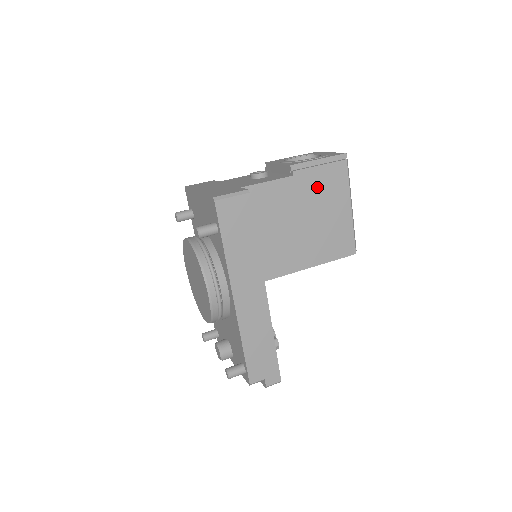
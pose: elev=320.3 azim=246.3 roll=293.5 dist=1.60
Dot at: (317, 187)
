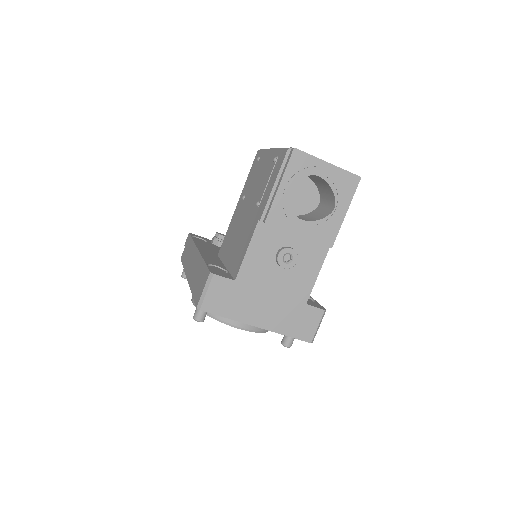
Dot at: occluded
